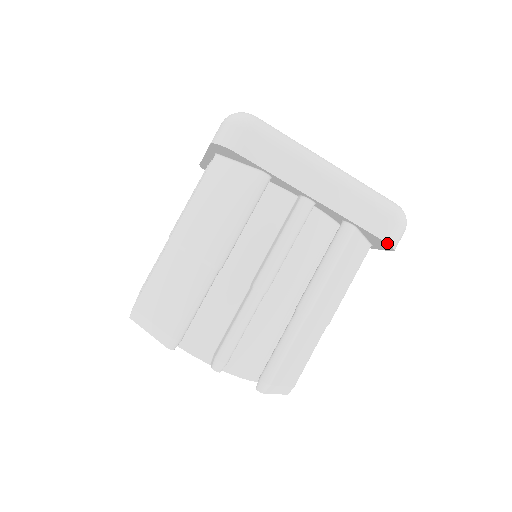
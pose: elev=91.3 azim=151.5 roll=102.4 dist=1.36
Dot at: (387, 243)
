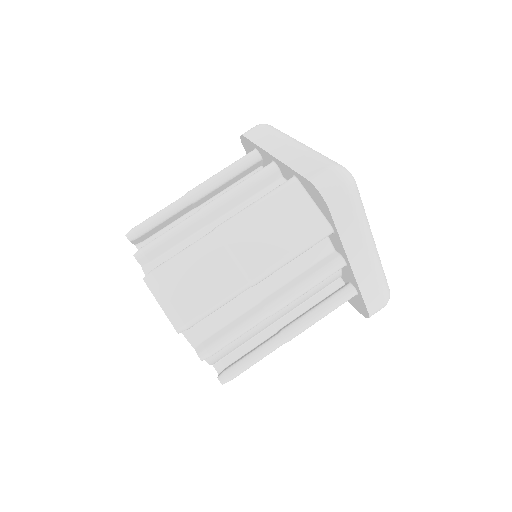
Dot at: (369, 315)
